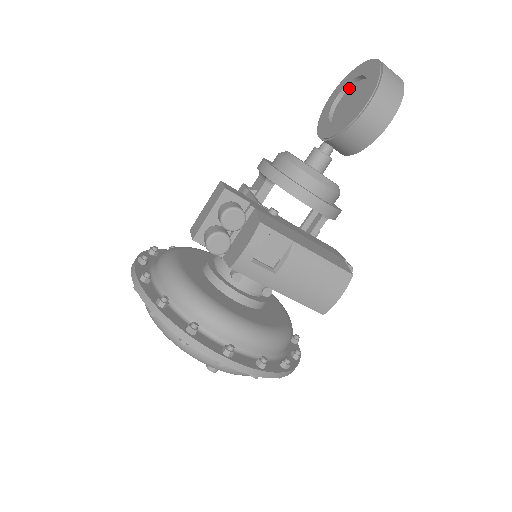
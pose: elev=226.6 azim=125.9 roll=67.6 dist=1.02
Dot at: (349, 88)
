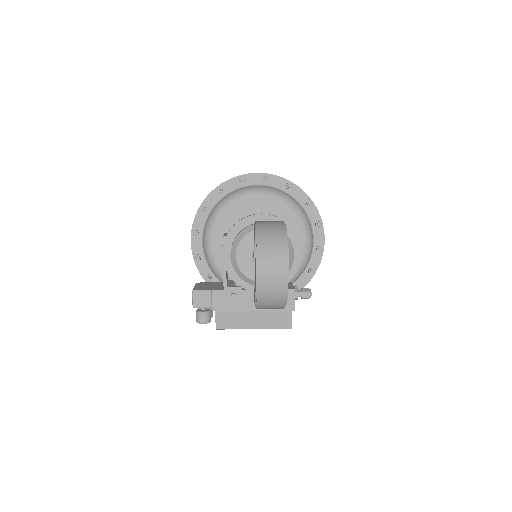
Dot at: occluded
